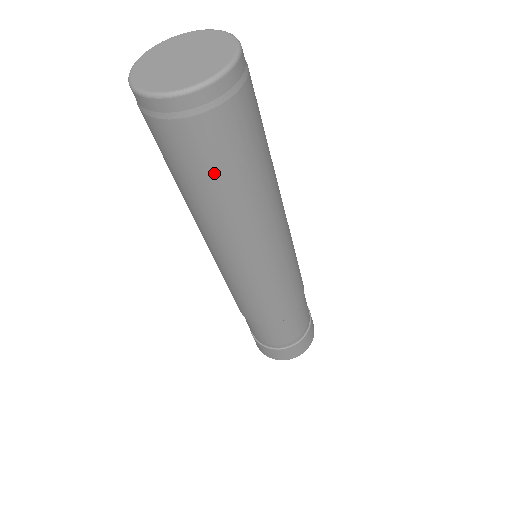
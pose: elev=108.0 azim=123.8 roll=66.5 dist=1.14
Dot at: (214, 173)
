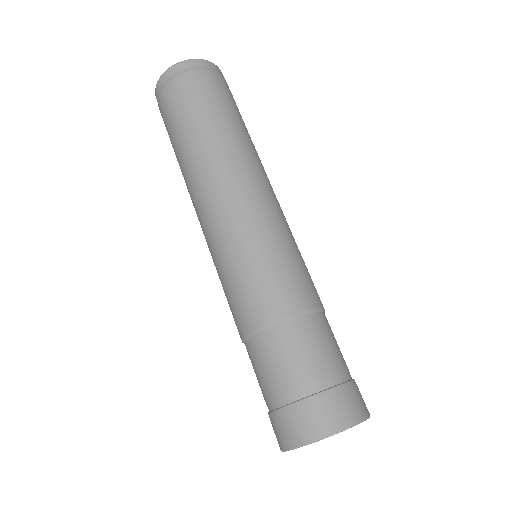
Dot at: (204, 107)
